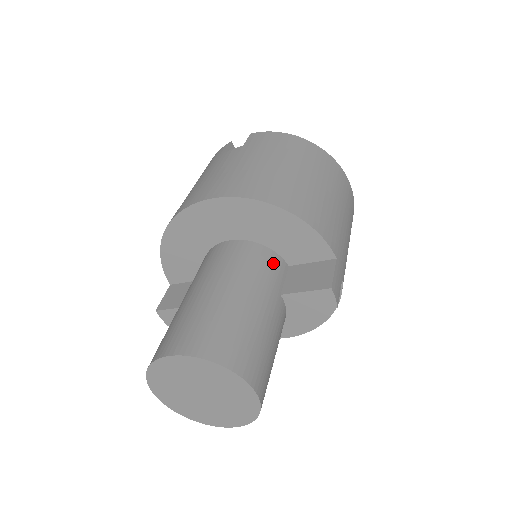
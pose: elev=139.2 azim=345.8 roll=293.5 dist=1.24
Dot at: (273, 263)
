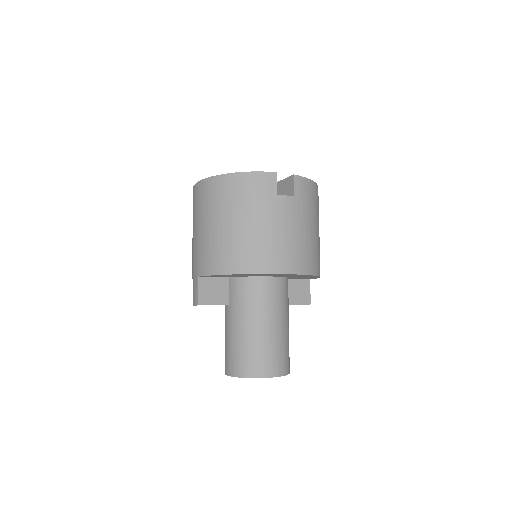
Dot at: occluded
